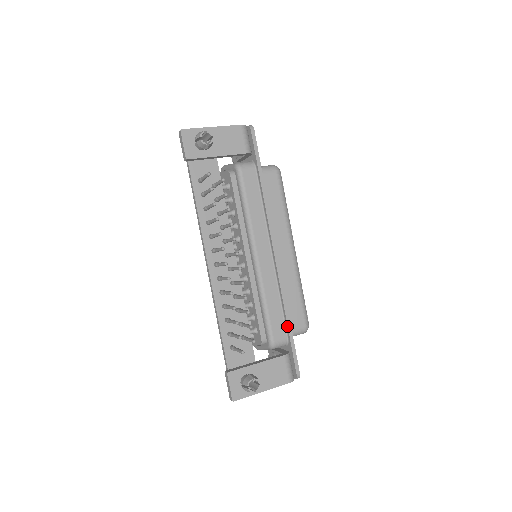
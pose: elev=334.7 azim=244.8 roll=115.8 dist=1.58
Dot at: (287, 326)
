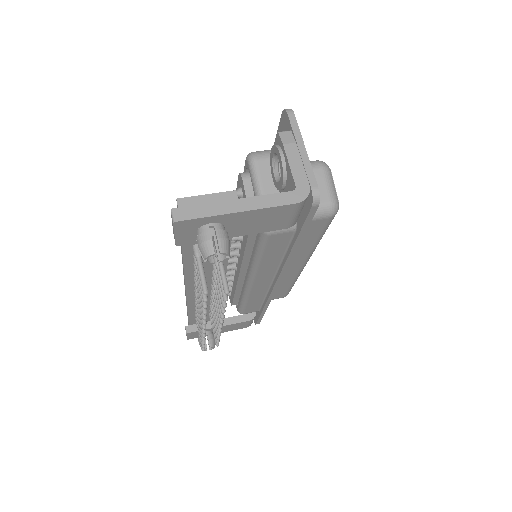
Dot at: (262, 311)
